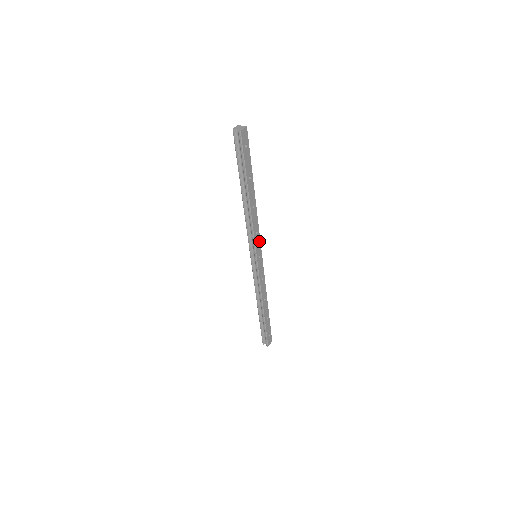
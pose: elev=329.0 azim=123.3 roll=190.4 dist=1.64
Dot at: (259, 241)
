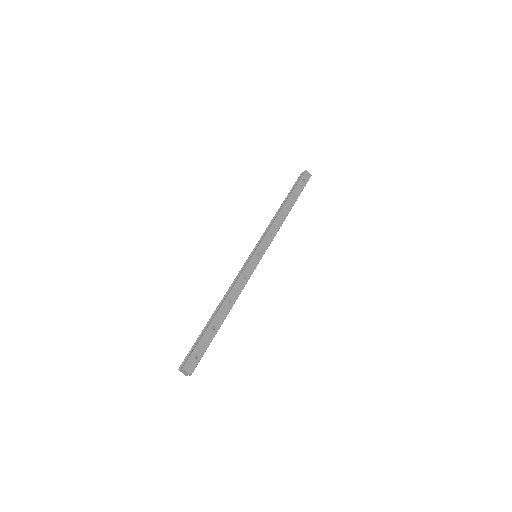
Dot at: (268, 244)
